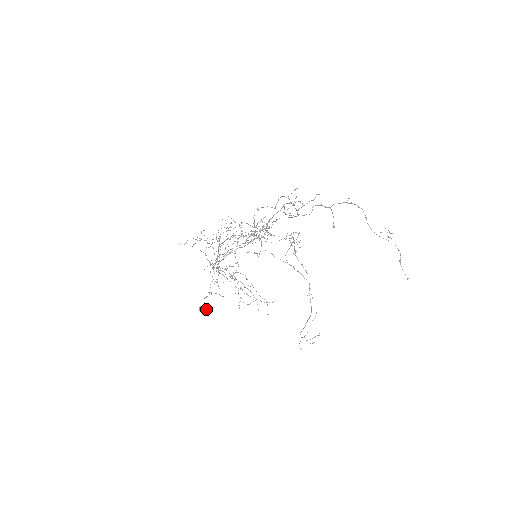
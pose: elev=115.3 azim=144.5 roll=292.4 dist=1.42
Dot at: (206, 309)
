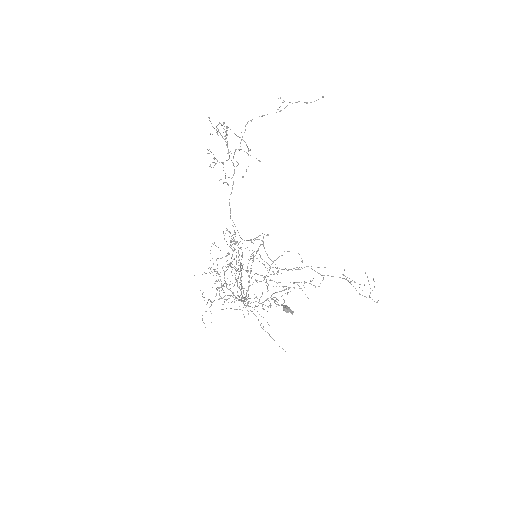
Dot at: (289, 309)
